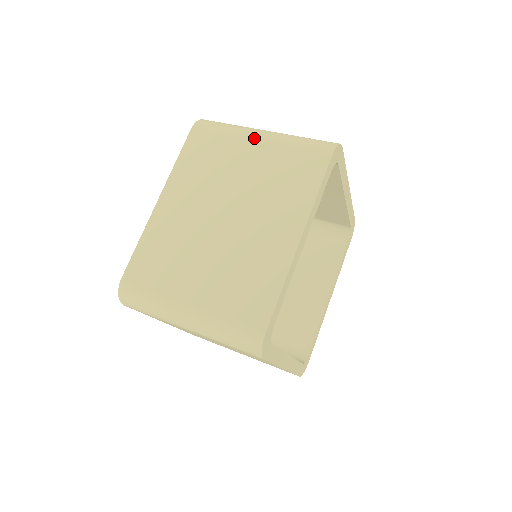
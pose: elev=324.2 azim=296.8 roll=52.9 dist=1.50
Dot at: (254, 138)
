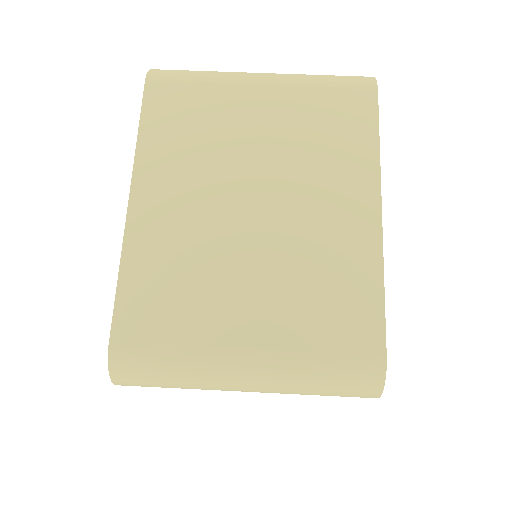
Dot at: (254, 84)
